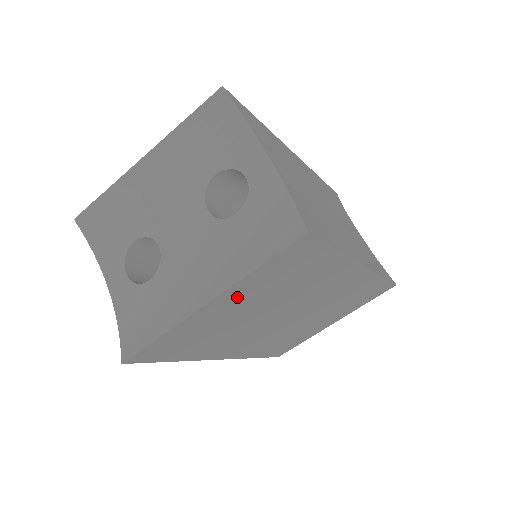
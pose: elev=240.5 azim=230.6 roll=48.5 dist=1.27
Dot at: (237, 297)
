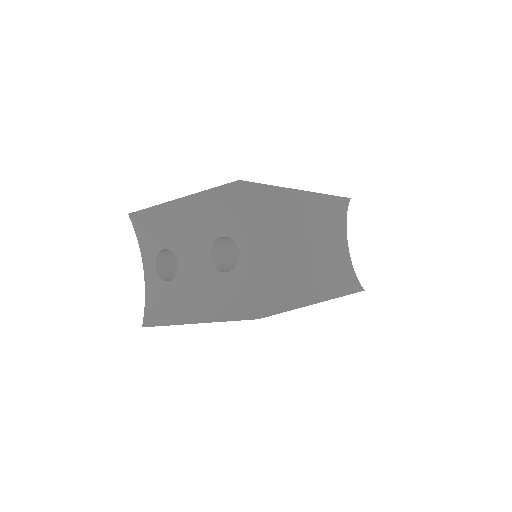
Dot at: occluded
